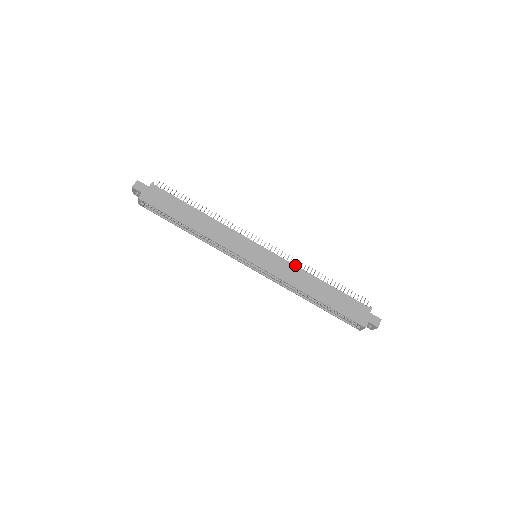
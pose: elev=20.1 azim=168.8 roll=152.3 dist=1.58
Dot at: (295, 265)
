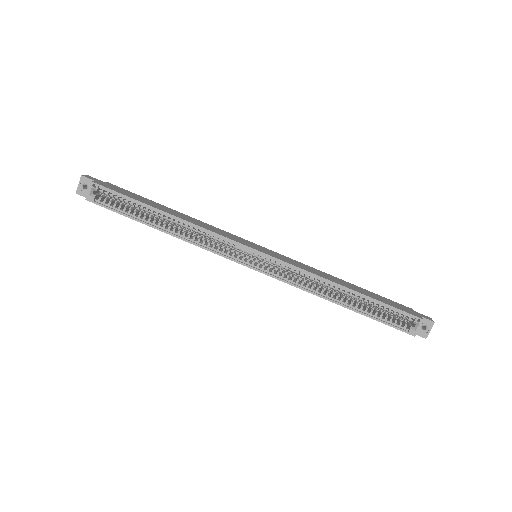
Dot at: (307, 265)
